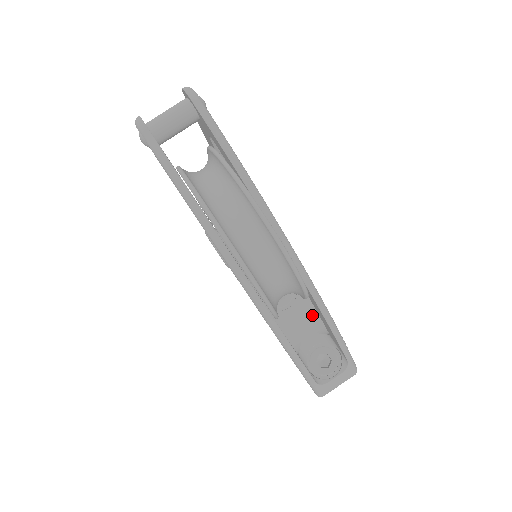
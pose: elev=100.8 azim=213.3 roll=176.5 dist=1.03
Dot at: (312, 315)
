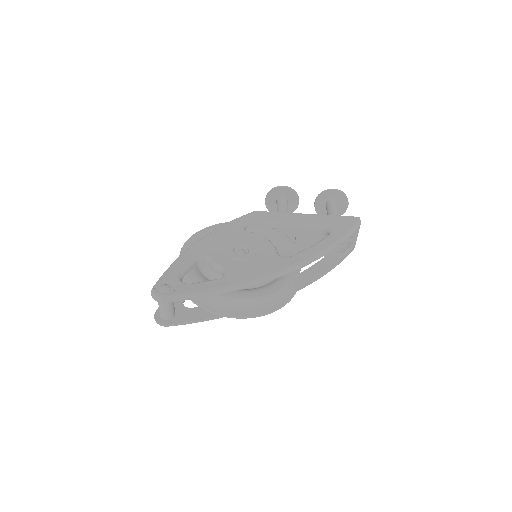
Dot at: (310, 232)
